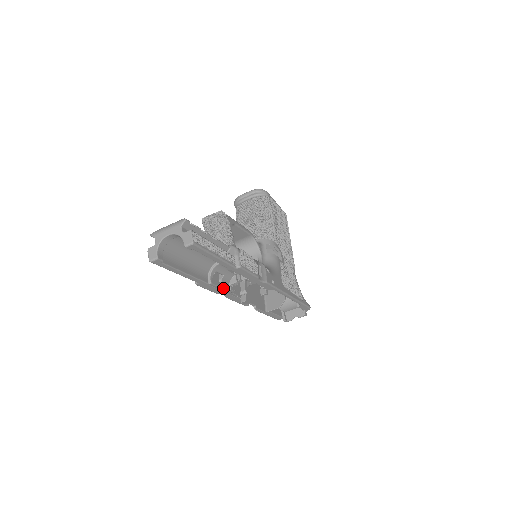
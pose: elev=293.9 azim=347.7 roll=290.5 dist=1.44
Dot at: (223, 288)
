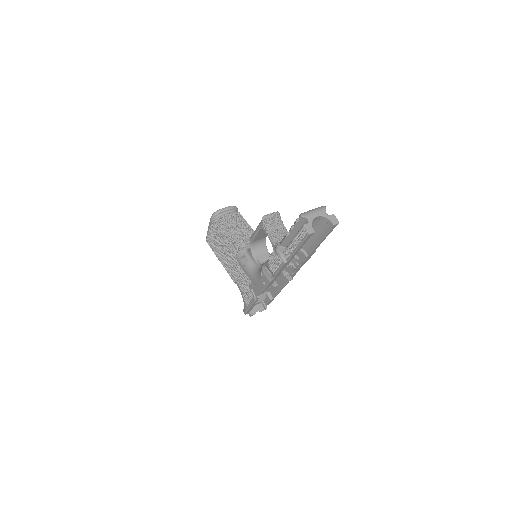
Dot at: occluded
